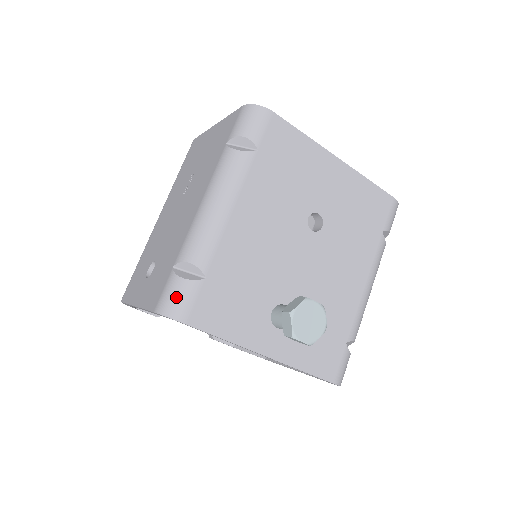
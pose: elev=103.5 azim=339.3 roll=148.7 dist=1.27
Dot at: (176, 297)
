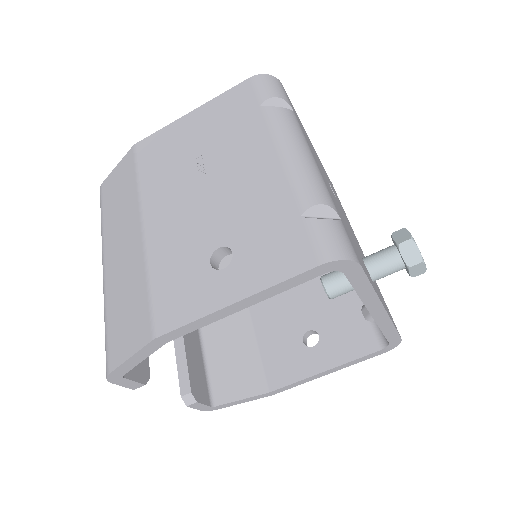
Dot at: (338, 238)
